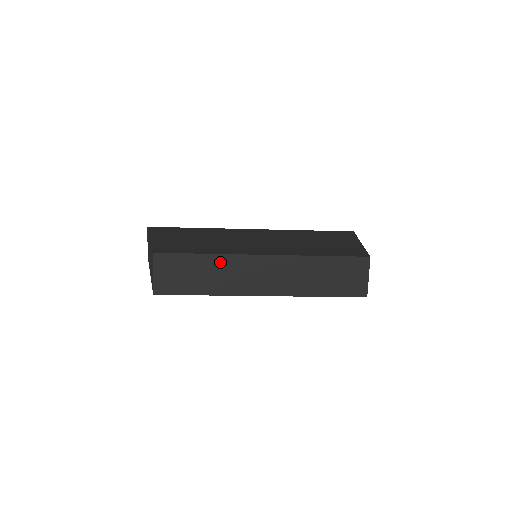
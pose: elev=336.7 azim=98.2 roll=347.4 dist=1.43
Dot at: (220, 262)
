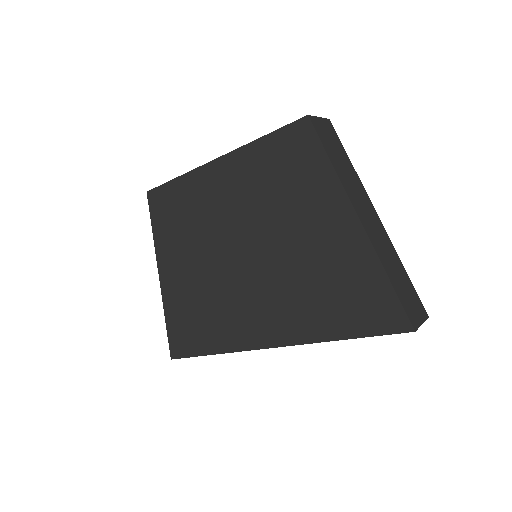
Dot at: occluded
